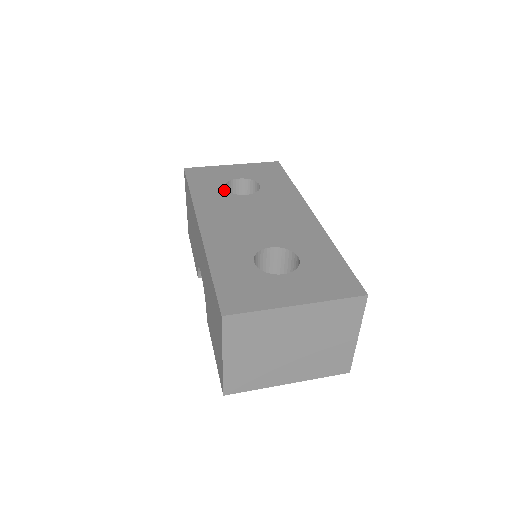
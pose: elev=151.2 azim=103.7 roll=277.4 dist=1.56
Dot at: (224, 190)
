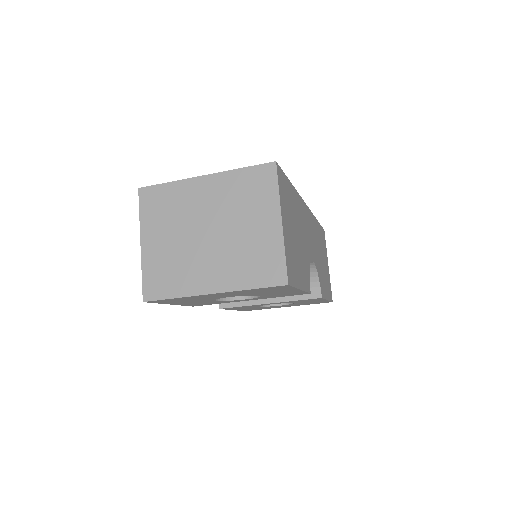
Dot at: occluded
